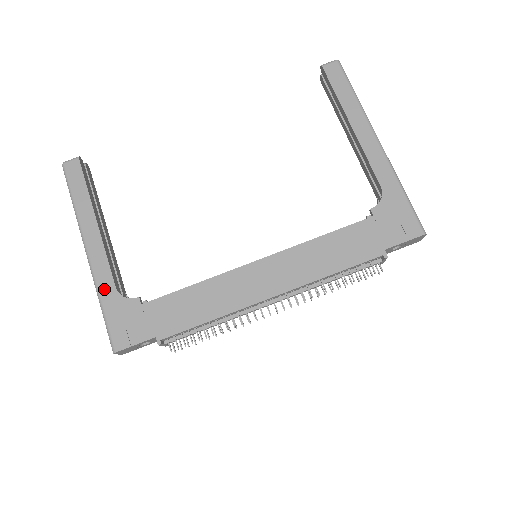
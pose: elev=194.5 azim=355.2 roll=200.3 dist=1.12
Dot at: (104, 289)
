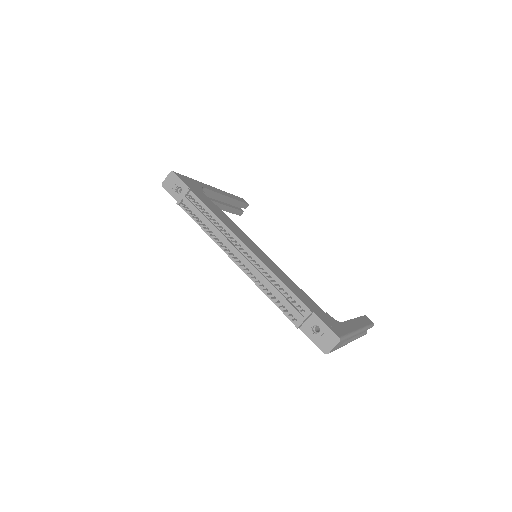
Dot at: (200, 183)
